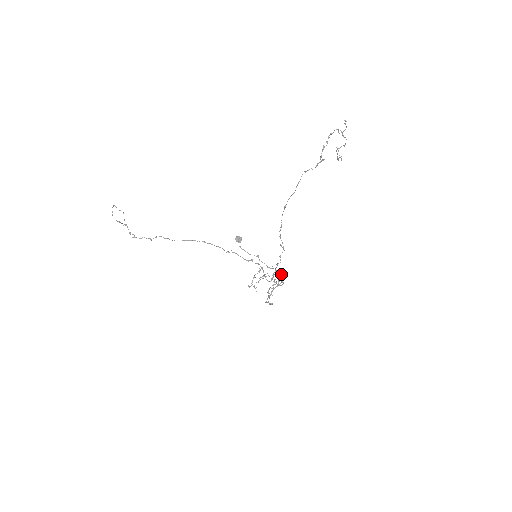
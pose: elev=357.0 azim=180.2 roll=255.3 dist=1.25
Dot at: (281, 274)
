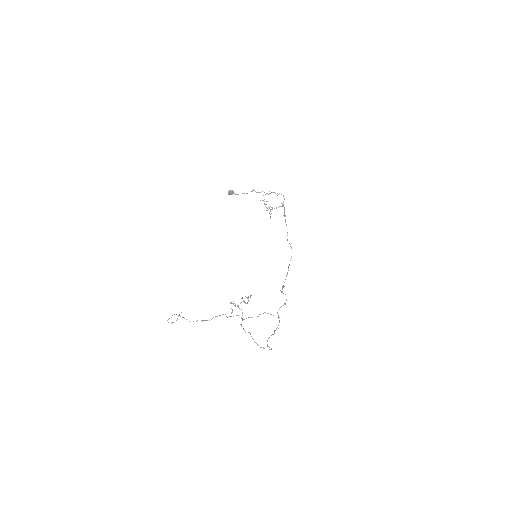
Dot at: occluded
